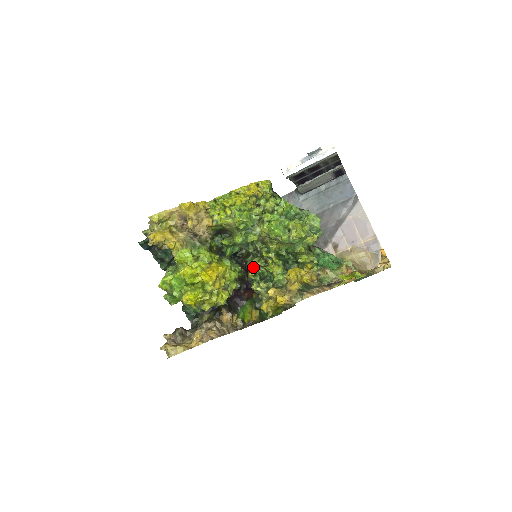
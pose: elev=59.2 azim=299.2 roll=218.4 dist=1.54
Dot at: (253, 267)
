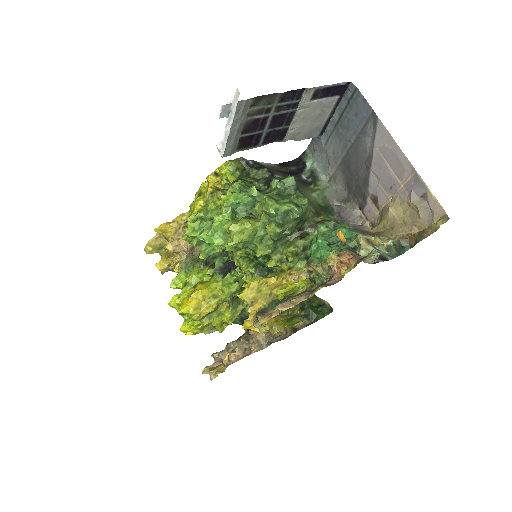
Dot at: (241, 277)
